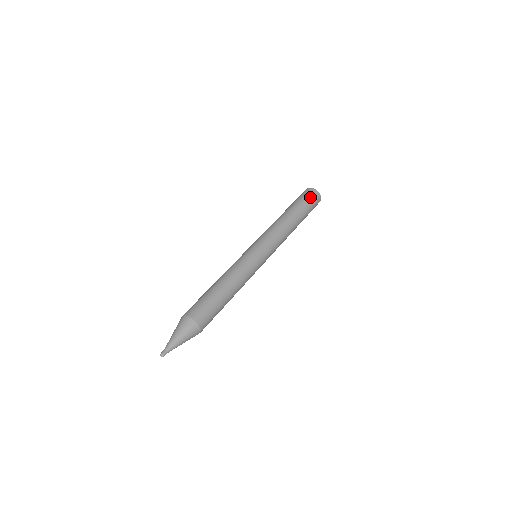
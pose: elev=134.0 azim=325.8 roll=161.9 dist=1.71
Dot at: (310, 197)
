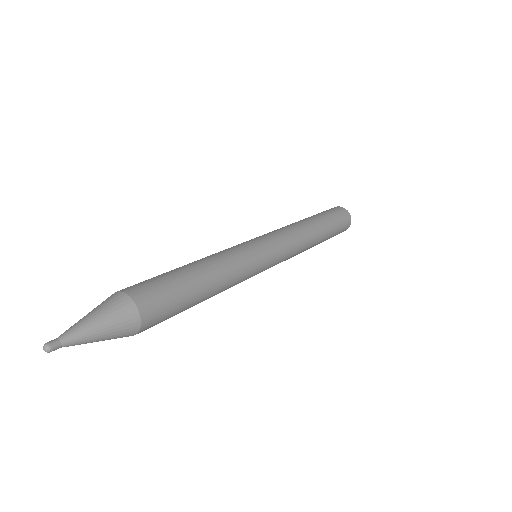
Dot at: (340, 215)
